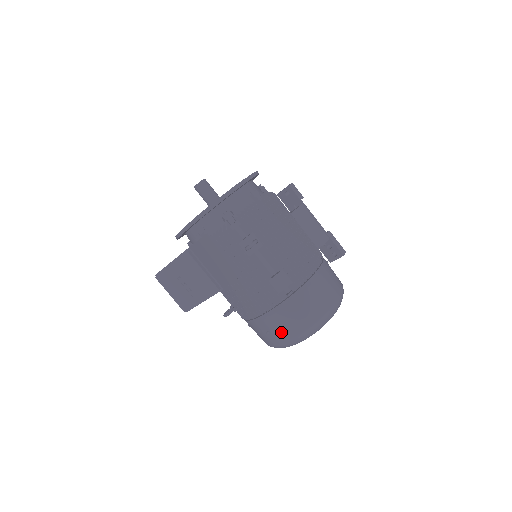
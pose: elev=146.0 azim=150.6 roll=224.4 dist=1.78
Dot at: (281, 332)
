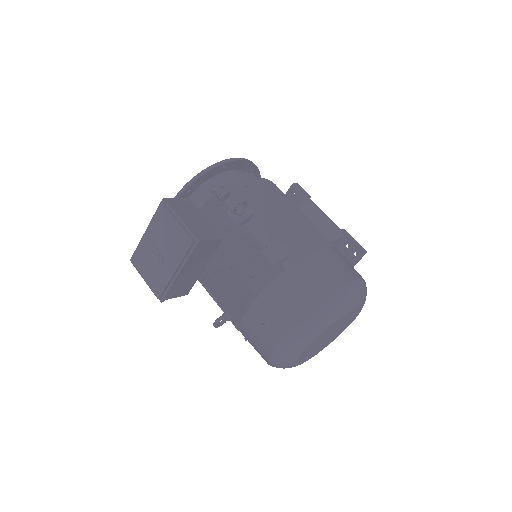
Dot at: (279, 320)
